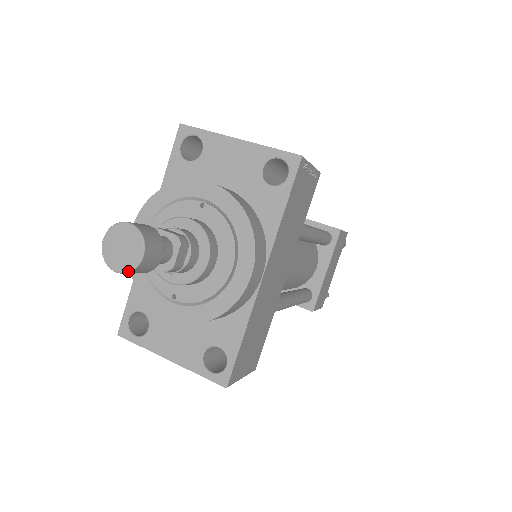
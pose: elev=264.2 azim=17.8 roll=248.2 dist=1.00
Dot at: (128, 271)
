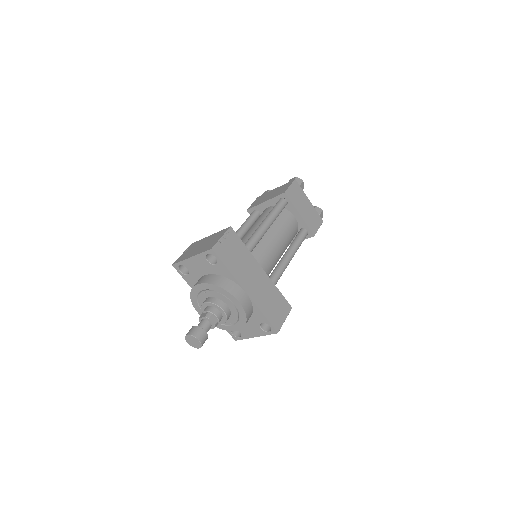
Dot at: occluded
